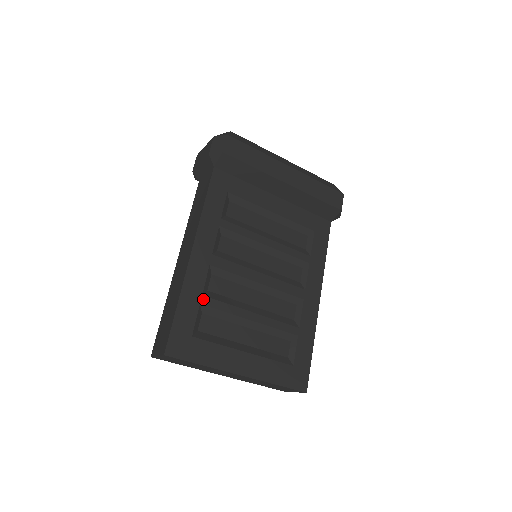
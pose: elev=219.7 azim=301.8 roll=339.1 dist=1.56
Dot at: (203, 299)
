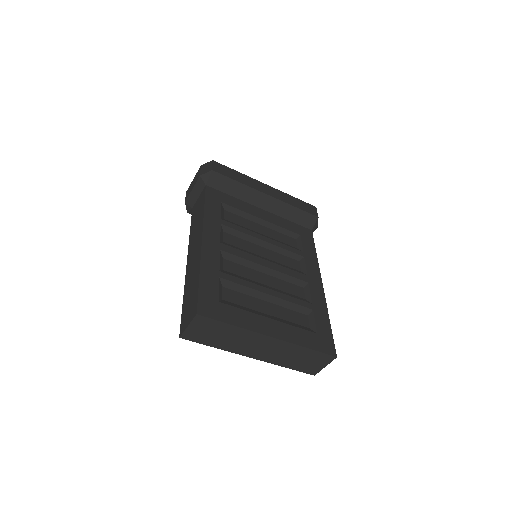
Dot at: (221, 274)
